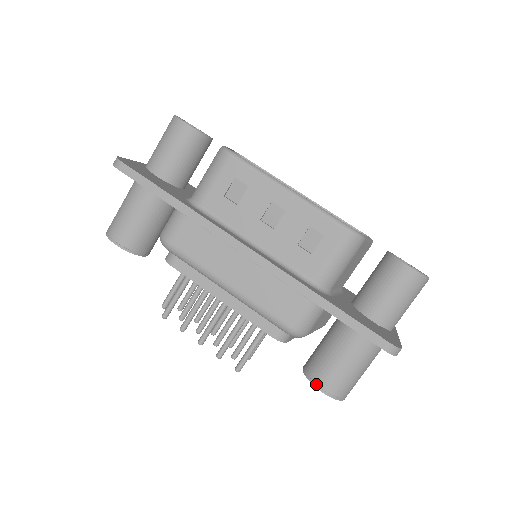
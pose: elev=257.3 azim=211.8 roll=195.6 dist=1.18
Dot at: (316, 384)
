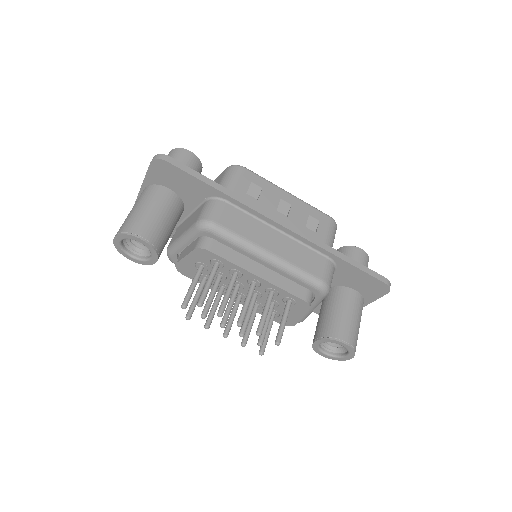
Dot at: (340, 339)
